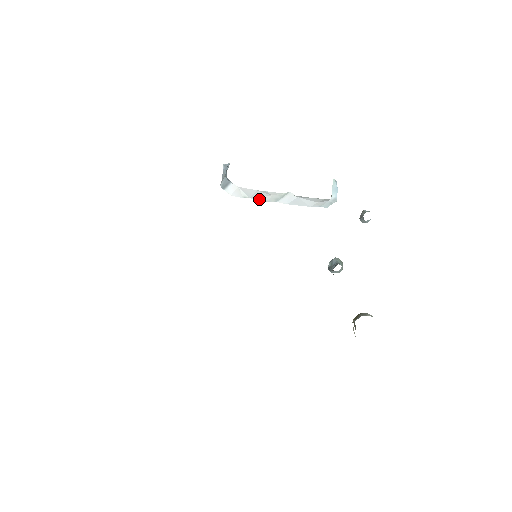
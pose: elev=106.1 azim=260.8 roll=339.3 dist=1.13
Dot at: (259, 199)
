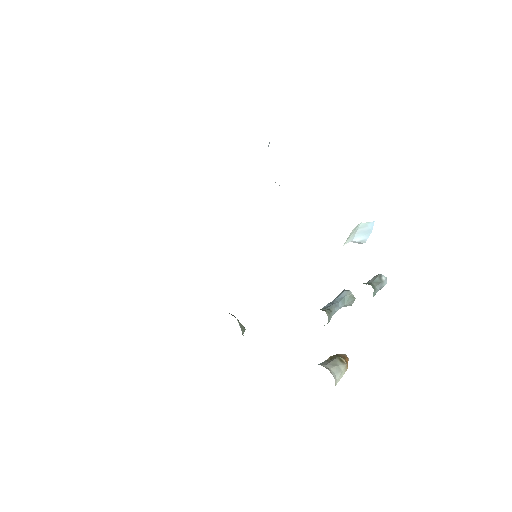
Dot at: occluded
